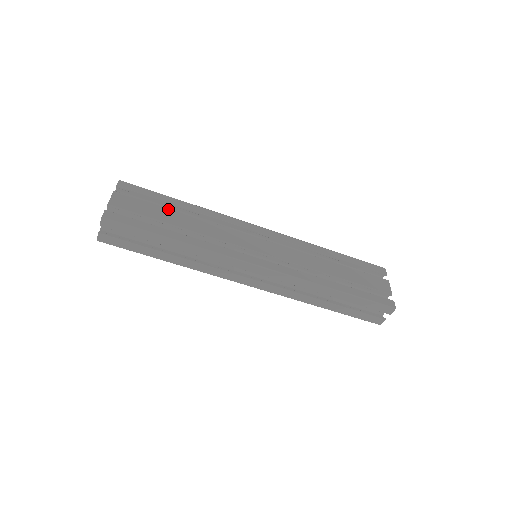
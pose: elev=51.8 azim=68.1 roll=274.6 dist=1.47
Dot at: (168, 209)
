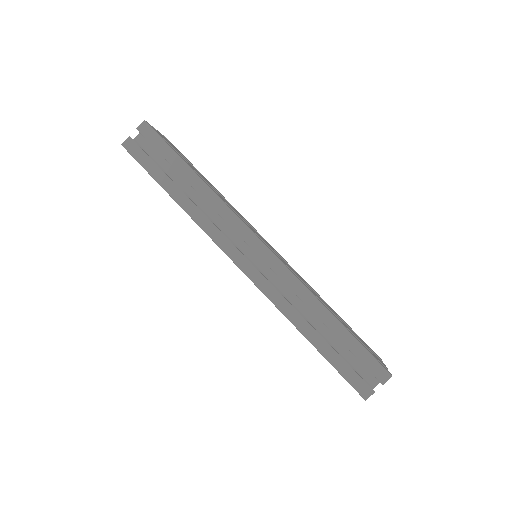
Dot at: (197, 171)
